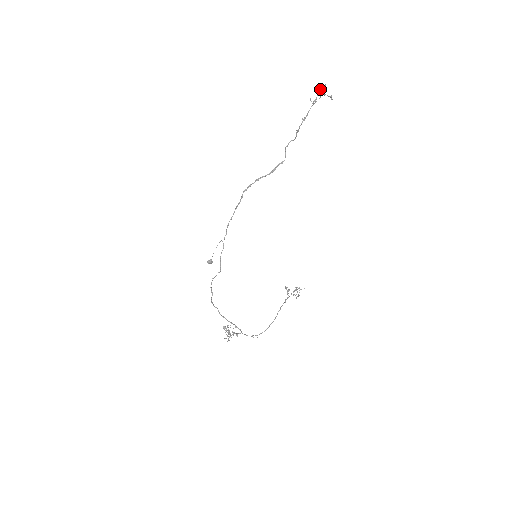
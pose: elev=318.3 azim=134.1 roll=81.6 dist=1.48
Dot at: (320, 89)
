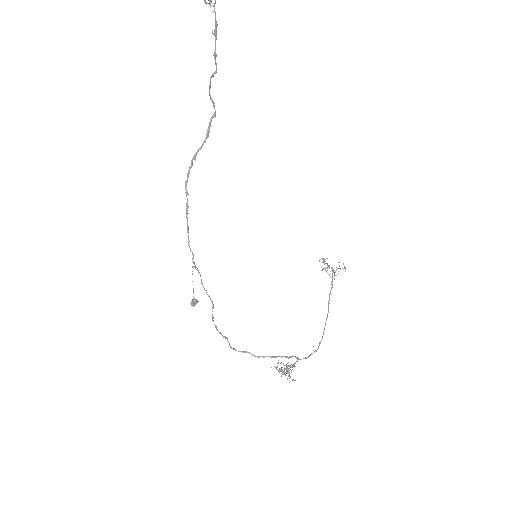
Dot at: out of frame
